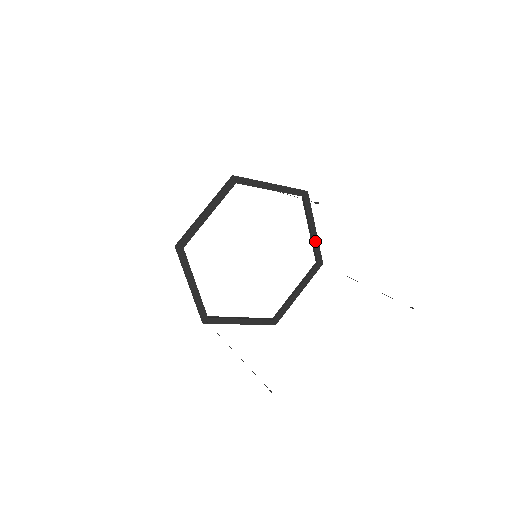
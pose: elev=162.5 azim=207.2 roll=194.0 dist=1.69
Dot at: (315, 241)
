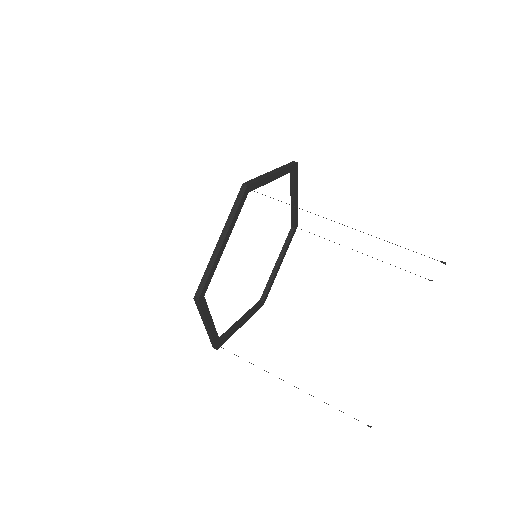
Dot at: (295, 209)
